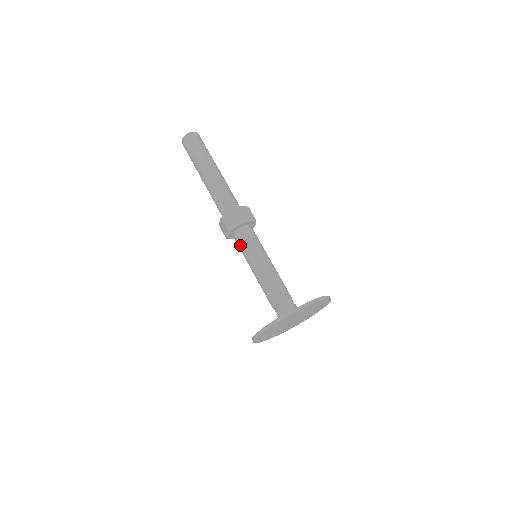
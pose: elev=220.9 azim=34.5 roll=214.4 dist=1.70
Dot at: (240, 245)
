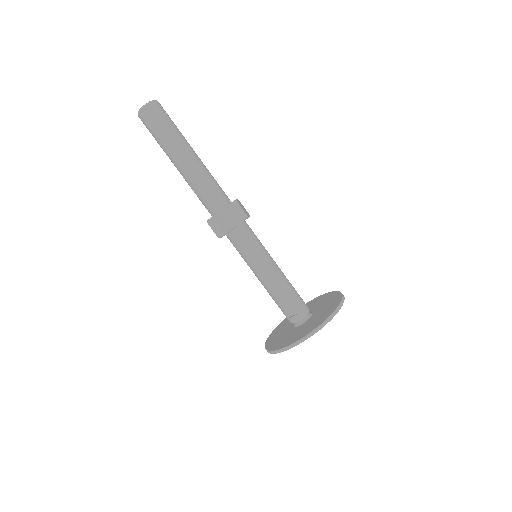
Dot at: (242, 244)
